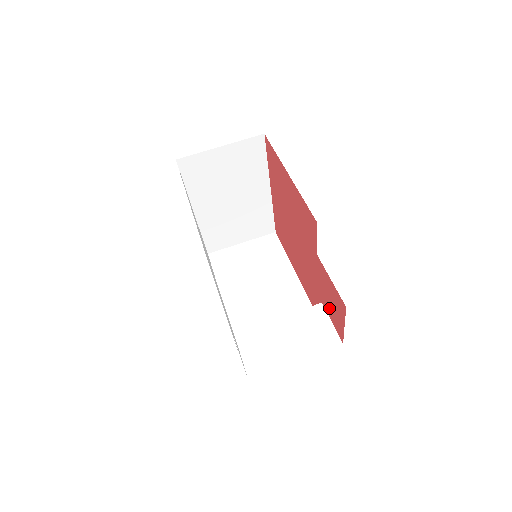
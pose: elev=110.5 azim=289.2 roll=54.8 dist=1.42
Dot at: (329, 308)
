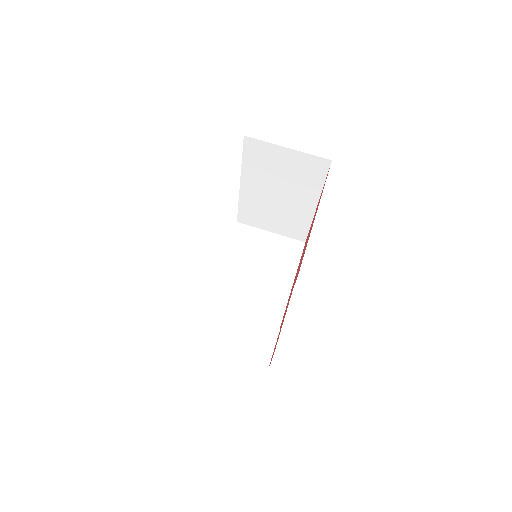
Dot at: occluded
